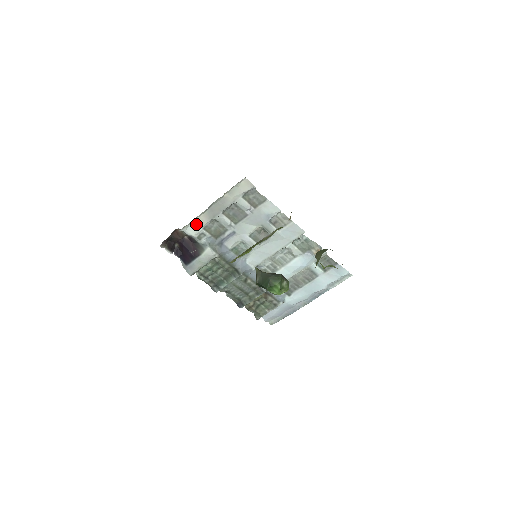
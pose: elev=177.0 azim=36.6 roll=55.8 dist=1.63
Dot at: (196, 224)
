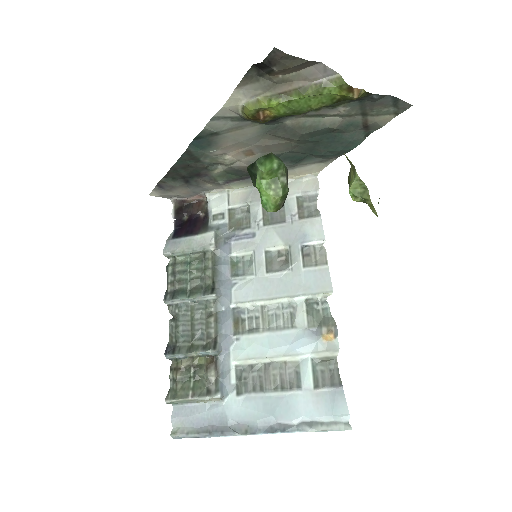
Dot at: (227, 198)
